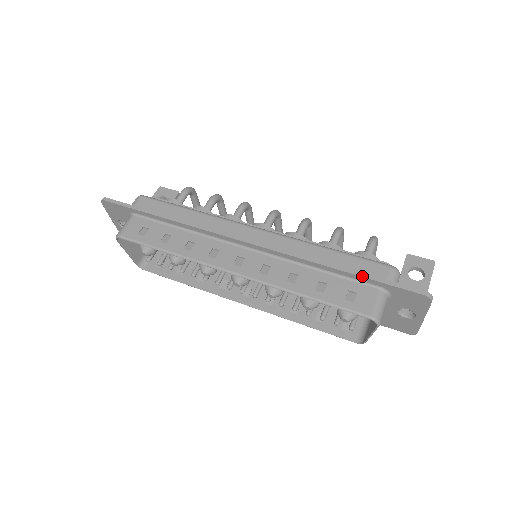
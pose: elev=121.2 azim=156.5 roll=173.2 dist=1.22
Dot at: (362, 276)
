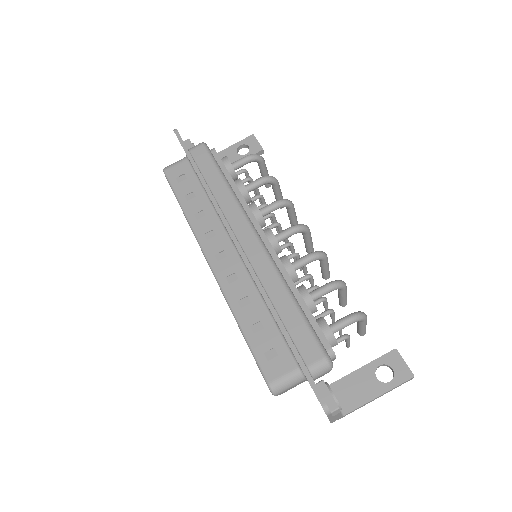
Dot at: (290, 346)
